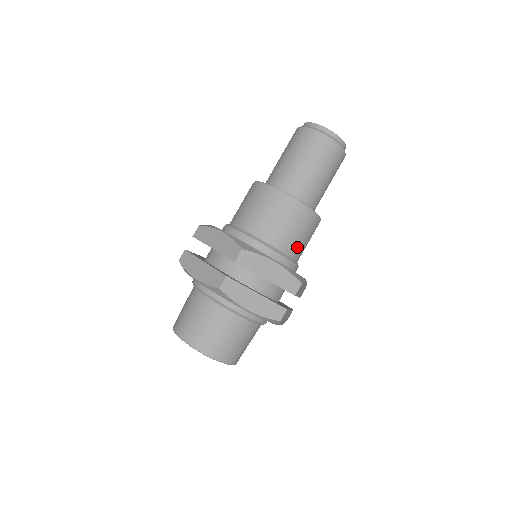
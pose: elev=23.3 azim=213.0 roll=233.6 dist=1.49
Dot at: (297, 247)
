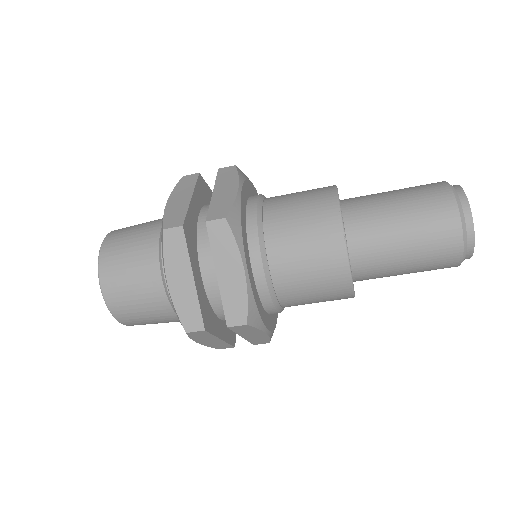
Dot at: occluded
